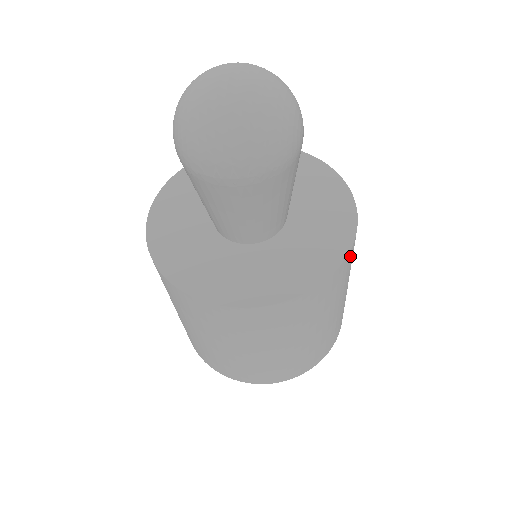
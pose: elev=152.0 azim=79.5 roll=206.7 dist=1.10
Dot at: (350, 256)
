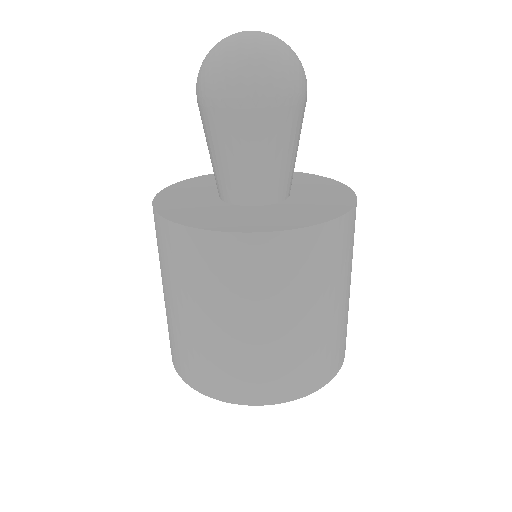
Dot at: (354, 218)
